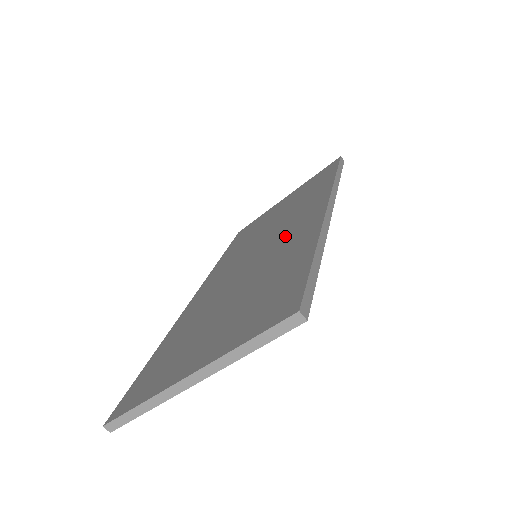
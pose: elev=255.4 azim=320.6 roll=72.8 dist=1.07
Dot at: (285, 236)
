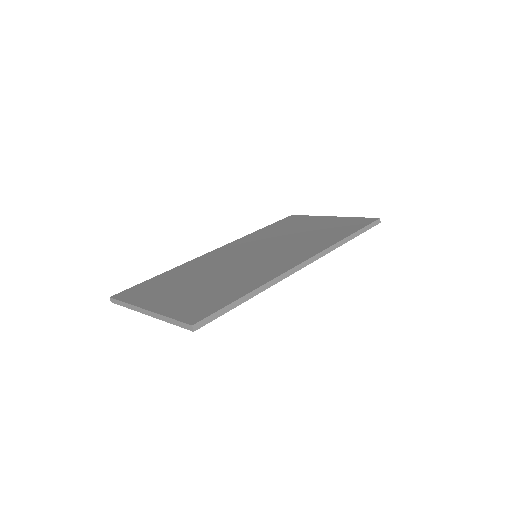
Dot at: (271, 261)
